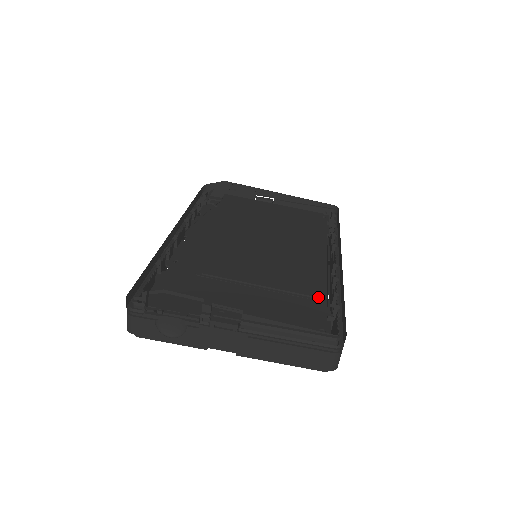
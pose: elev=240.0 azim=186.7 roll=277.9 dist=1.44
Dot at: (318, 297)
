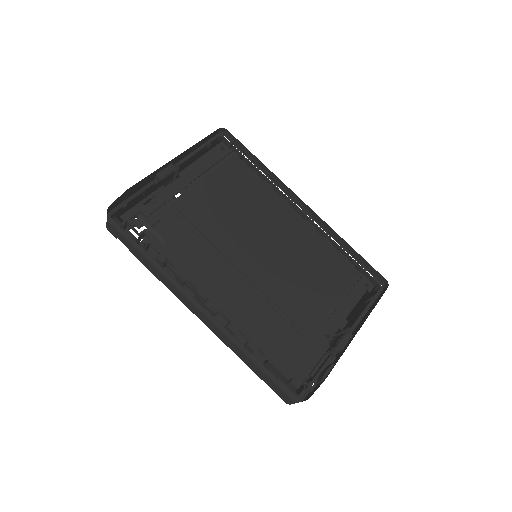
Dot at: (351, 267)
